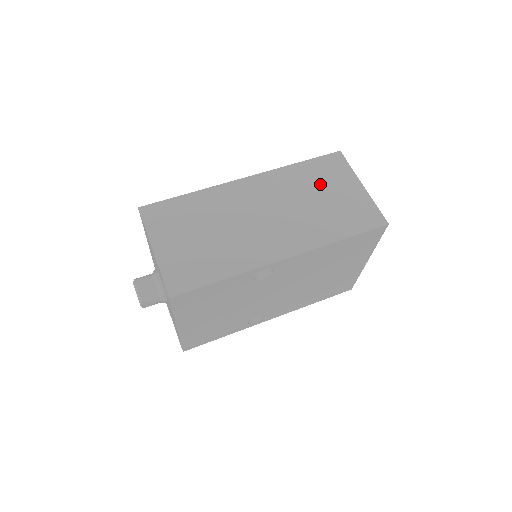
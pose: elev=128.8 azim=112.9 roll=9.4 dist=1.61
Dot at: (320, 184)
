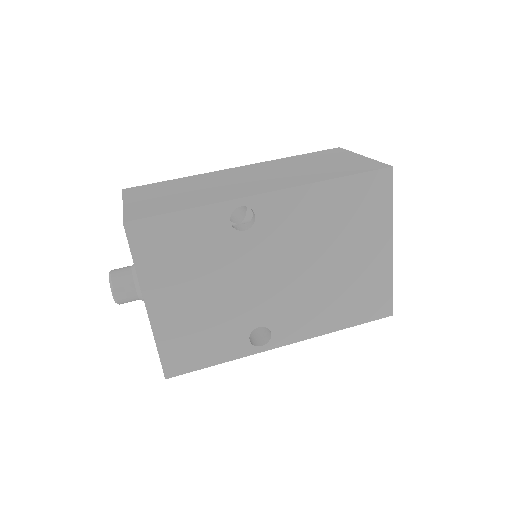
Dot at: (314, 160)
